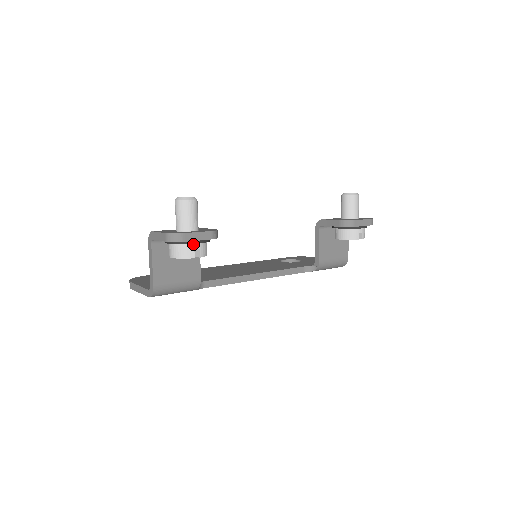
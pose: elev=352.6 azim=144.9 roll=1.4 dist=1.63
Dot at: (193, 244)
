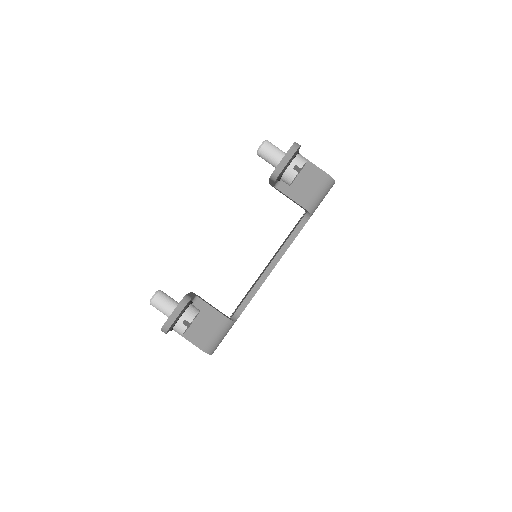
Dot at: (178, 321)
